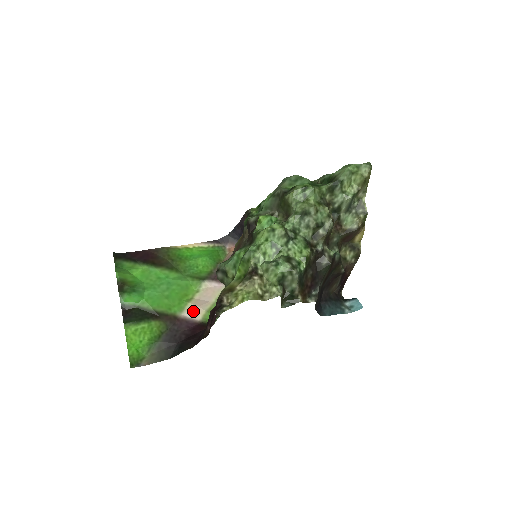
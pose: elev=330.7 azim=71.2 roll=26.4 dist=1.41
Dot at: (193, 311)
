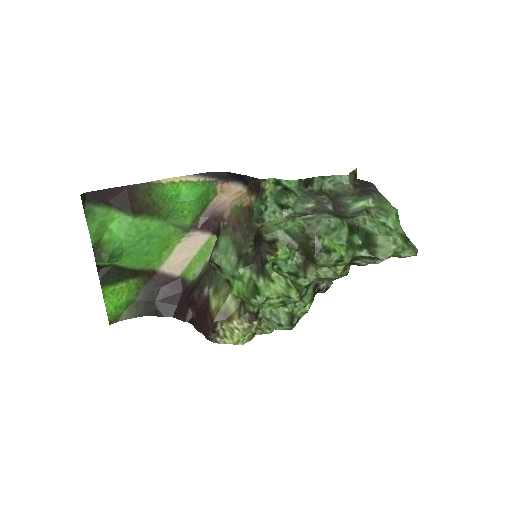
Dot at: (173, 267)
